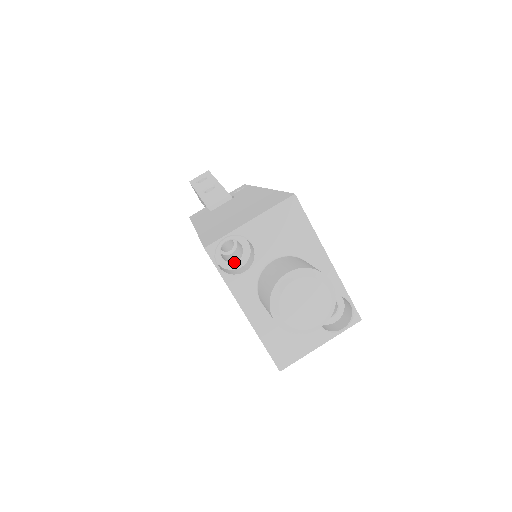
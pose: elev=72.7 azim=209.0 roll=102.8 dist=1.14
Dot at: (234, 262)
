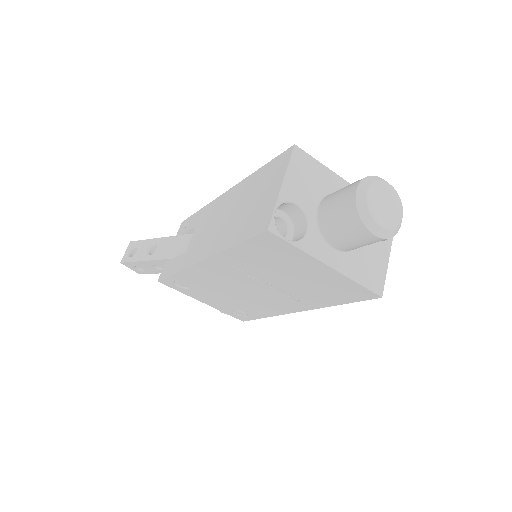
Dot at: (286, 236)
